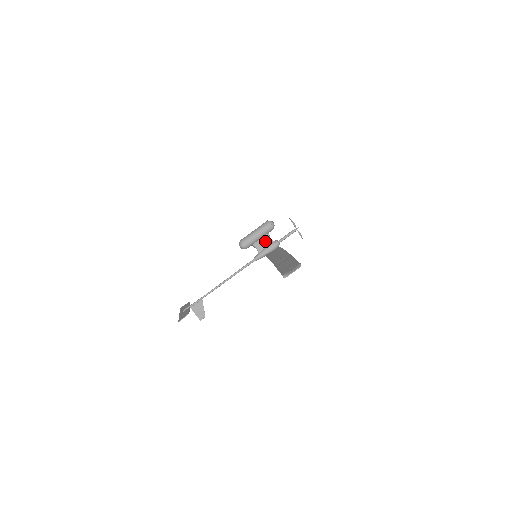
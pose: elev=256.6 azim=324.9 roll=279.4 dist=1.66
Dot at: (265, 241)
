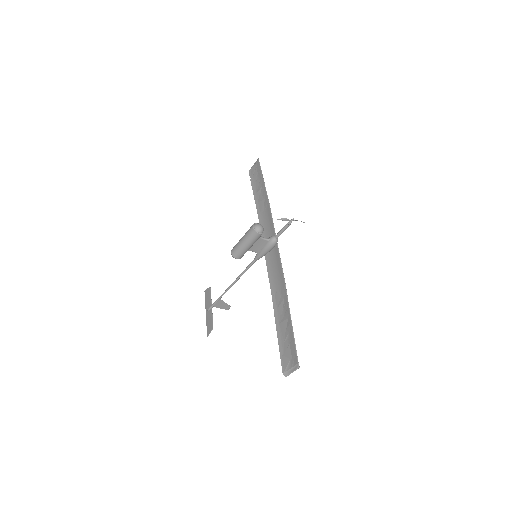
Dot at: (259, 243)
